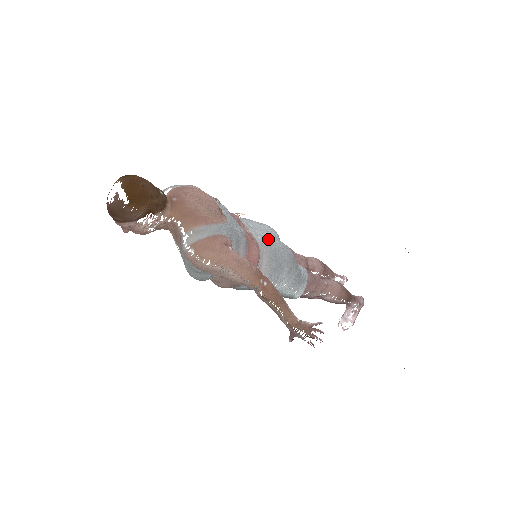
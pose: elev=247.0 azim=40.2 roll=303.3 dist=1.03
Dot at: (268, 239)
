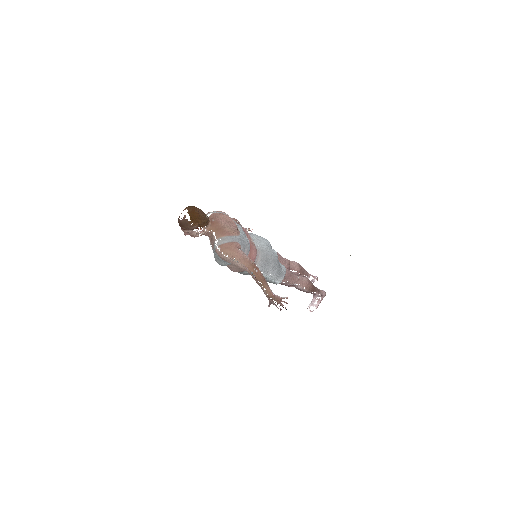
Dot at: (263, 247)
